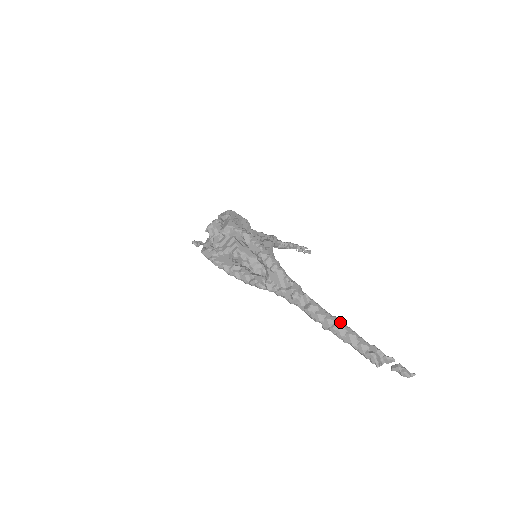
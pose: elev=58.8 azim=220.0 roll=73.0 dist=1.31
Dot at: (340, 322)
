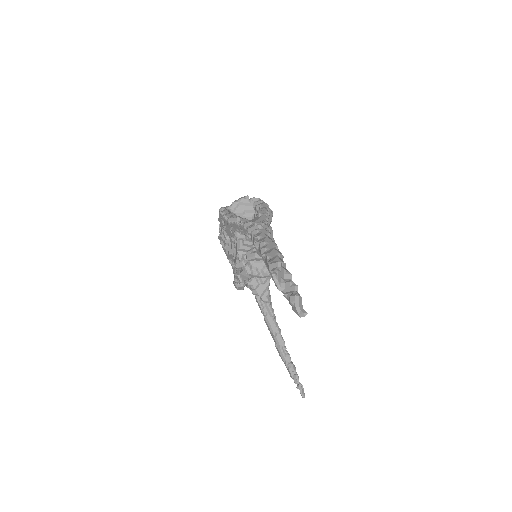
Dot at: (276, 246)
